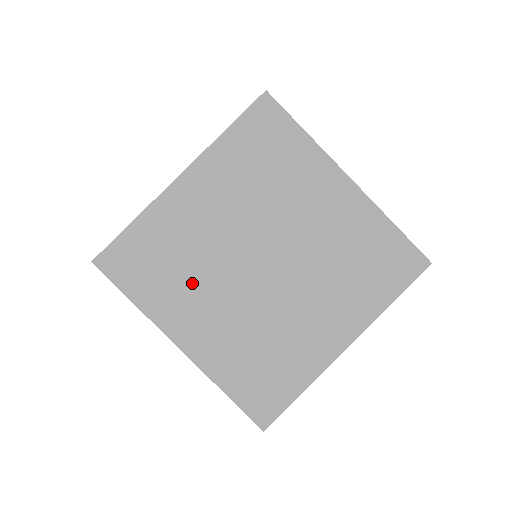
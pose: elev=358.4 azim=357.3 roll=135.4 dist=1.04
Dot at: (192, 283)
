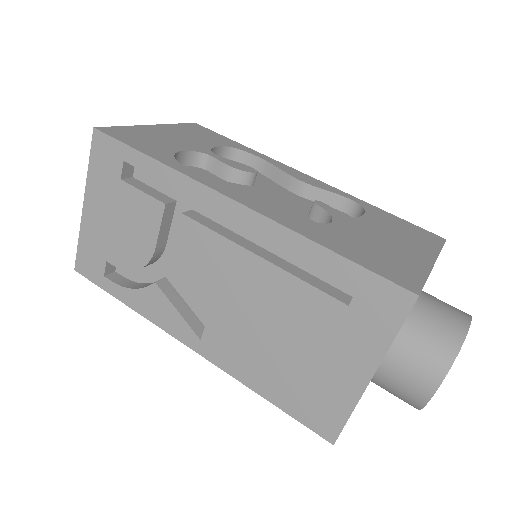
Dot at: occluded
